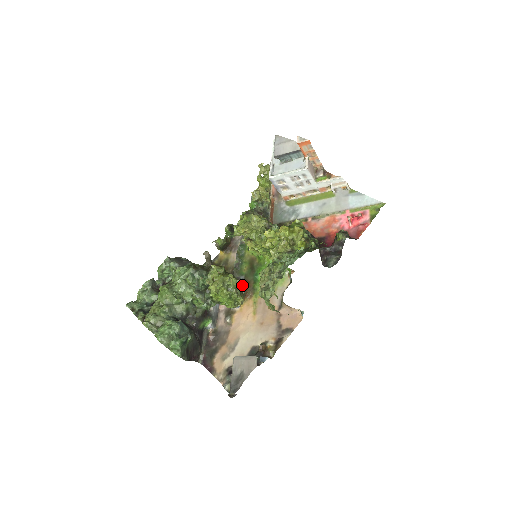
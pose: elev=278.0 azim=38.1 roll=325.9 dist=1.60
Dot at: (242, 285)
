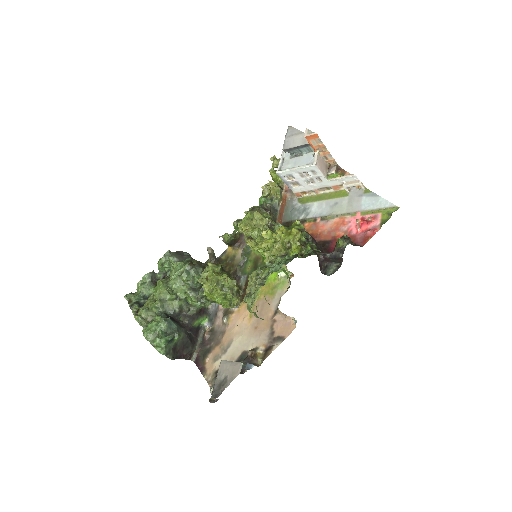
Dot at: (243, 285)
